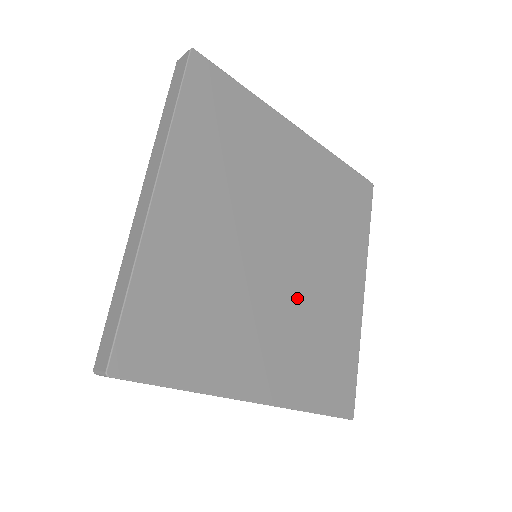
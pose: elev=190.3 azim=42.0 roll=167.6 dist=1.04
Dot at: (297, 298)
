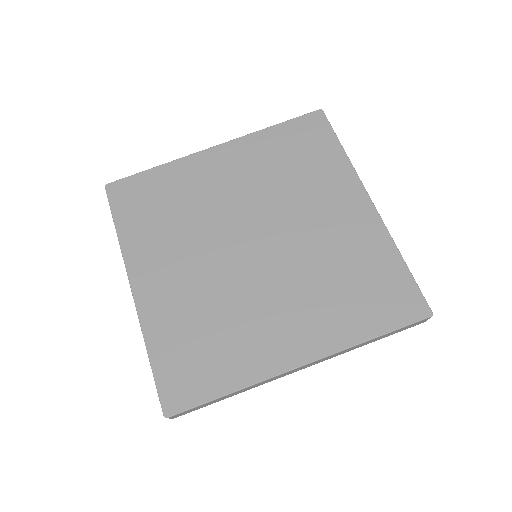
Dot at: (293, 264)
